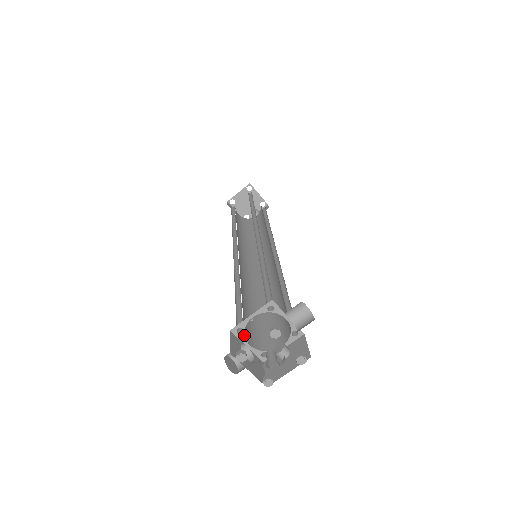
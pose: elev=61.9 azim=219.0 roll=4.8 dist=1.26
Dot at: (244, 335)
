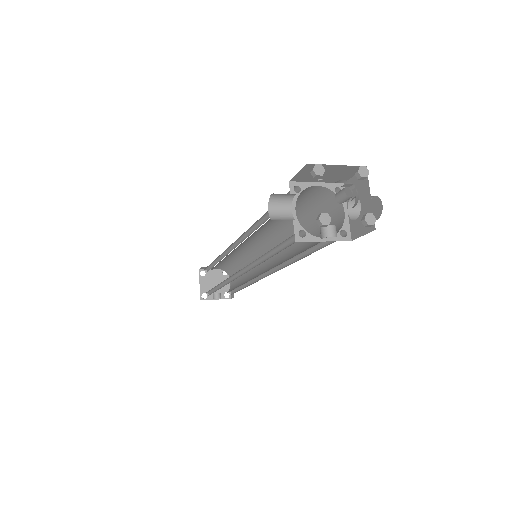
Dot at: occluded
